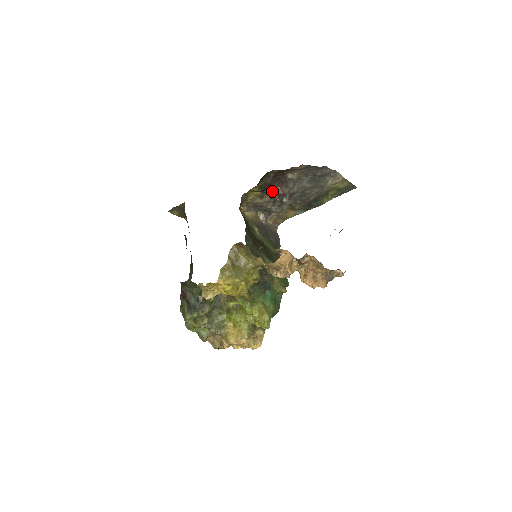
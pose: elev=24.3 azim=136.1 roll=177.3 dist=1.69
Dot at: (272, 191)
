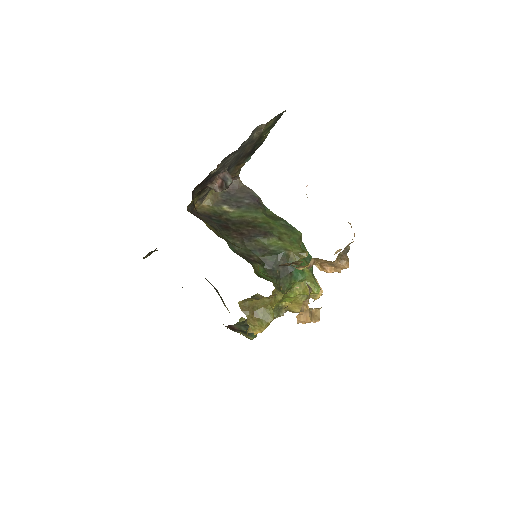
Dot at: occluded
